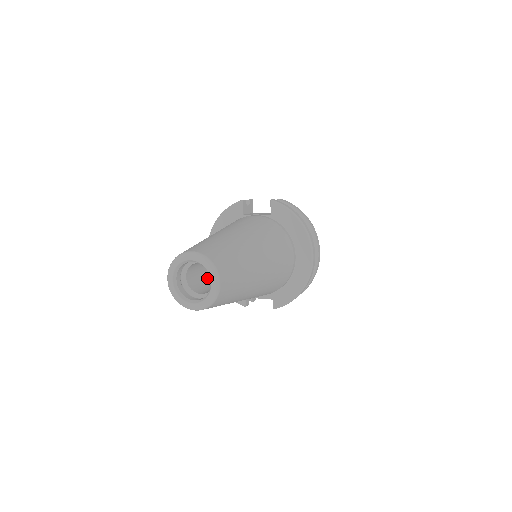
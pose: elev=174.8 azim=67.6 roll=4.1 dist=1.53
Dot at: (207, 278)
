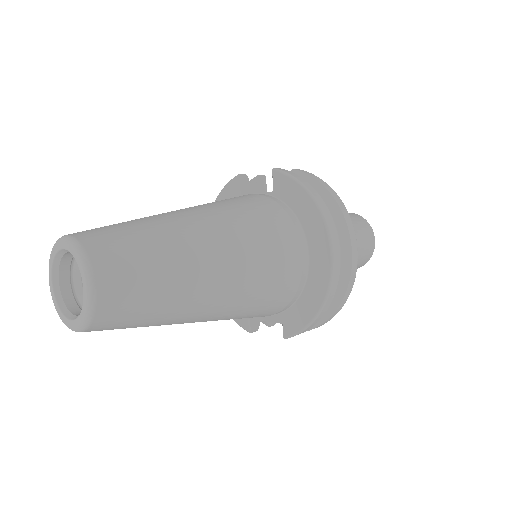
Dot at: occluded
